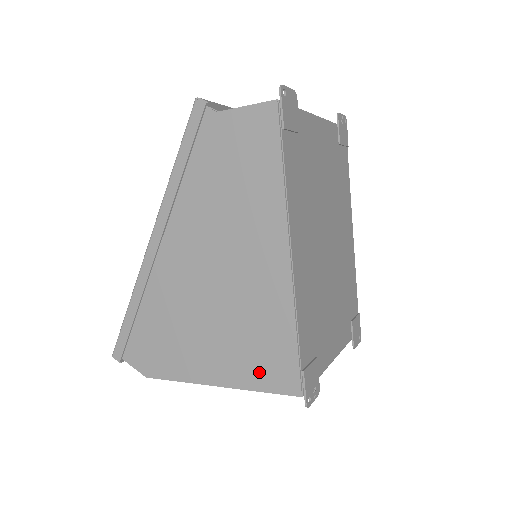
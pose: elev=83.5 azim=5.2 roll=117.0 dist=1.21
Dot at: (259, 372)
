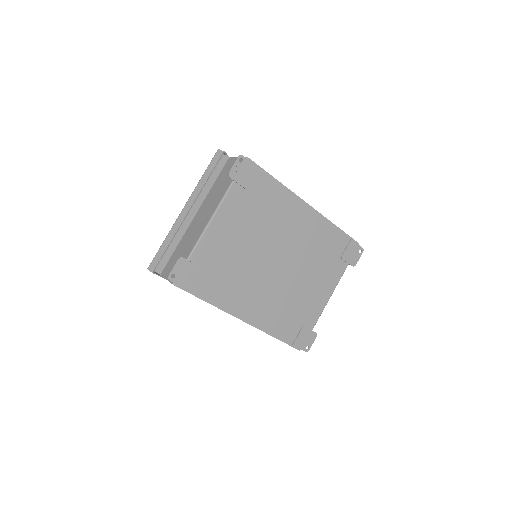
Dot at: occluded
